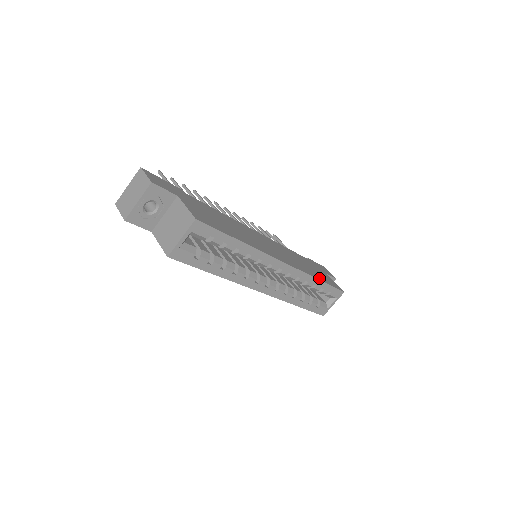
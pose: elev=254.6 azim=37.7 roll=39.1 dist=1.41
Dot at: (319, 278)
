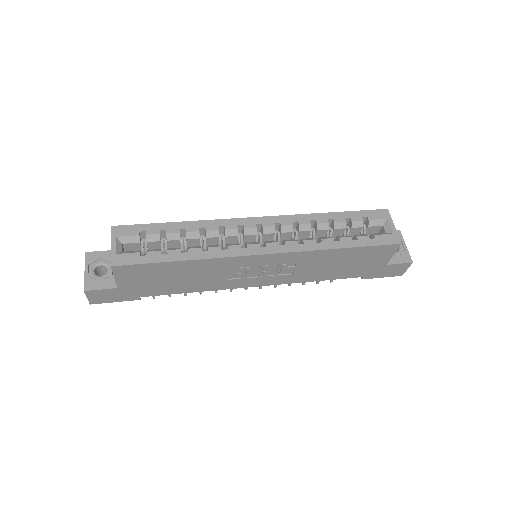
Dot at: occluded
